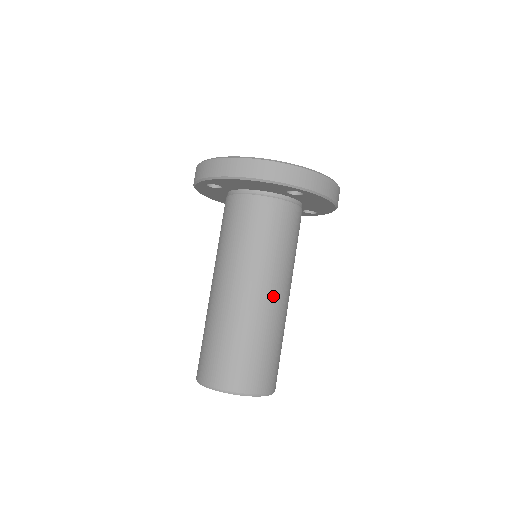
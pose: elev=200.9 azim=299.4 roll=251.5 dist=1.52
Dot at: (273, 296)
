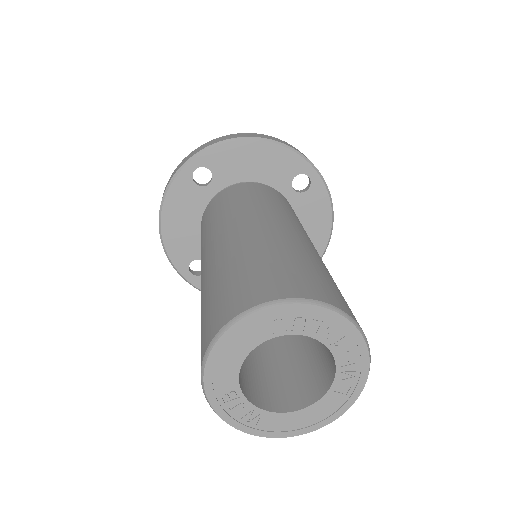
Dot at: (314, 247)
